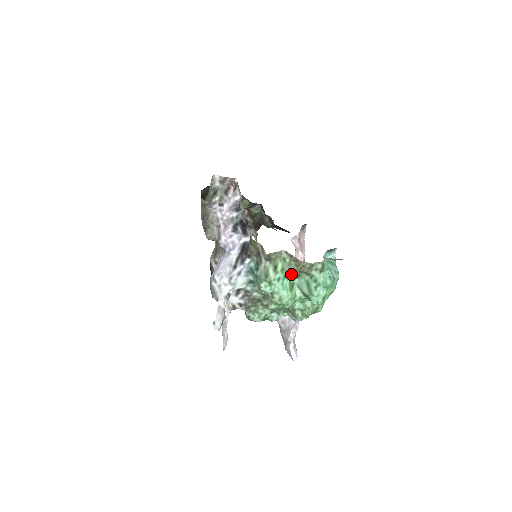
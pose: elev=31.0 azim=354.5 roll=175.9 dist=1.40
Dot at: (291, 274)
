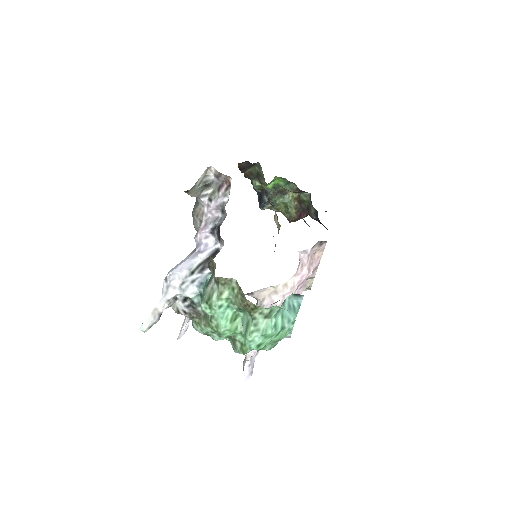
Dot at: (236, 306)
